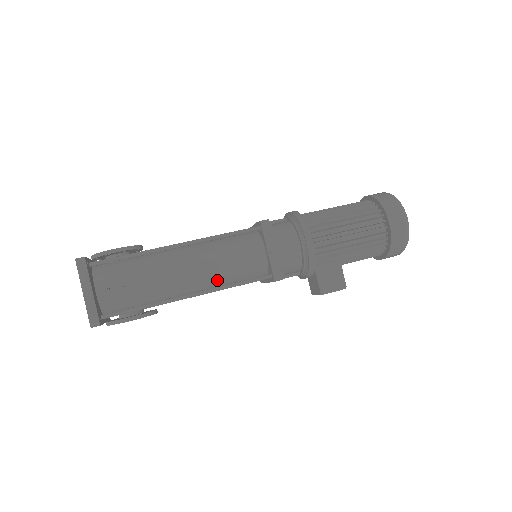
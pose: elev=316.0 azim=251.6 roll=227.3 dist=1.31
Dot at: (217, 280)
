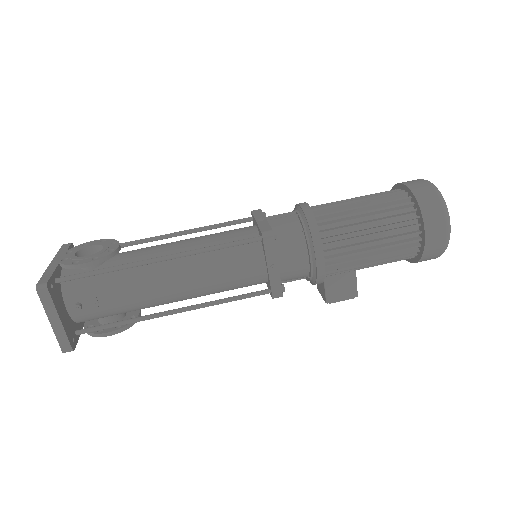
Dot at: (207, 293)
